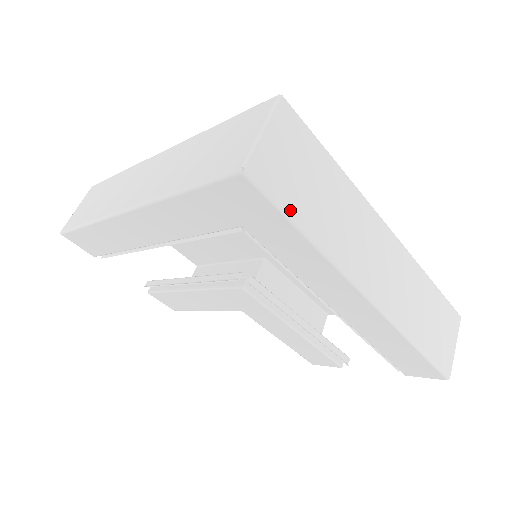
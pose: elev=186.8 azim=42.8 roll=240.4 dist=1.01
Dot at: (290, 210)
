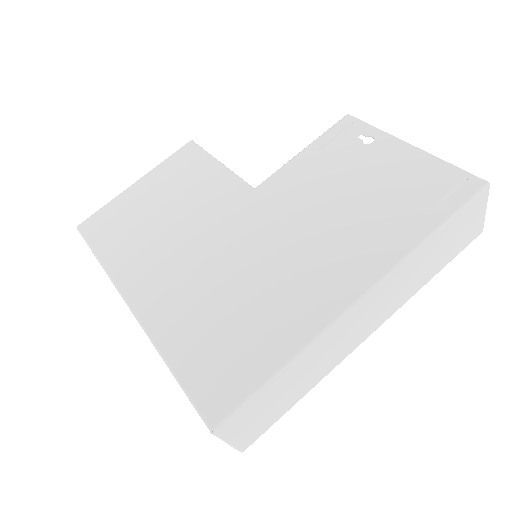
Dot at: (280, 416)
